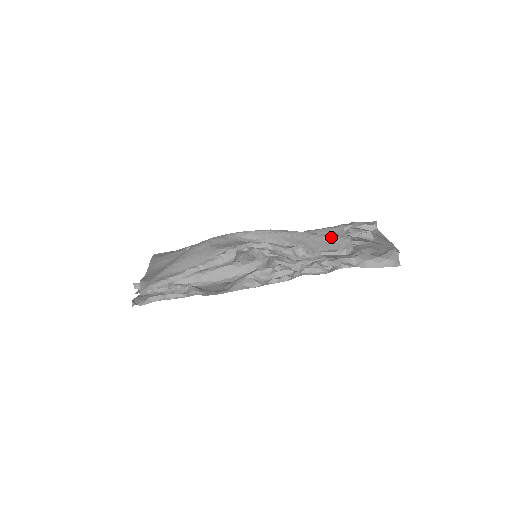
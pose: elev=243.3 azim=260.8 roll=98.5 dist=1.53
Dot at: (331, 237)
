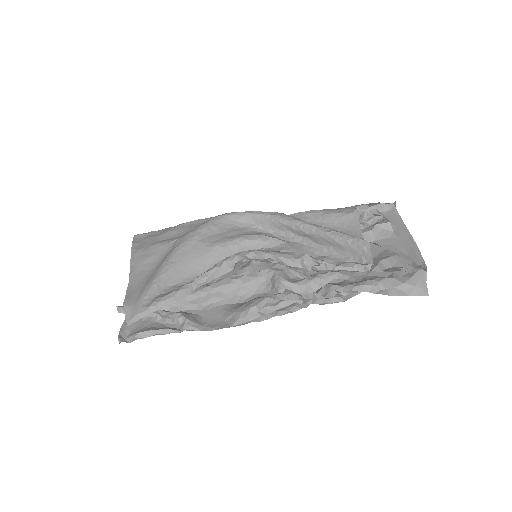
Dot at: (345, 239)
